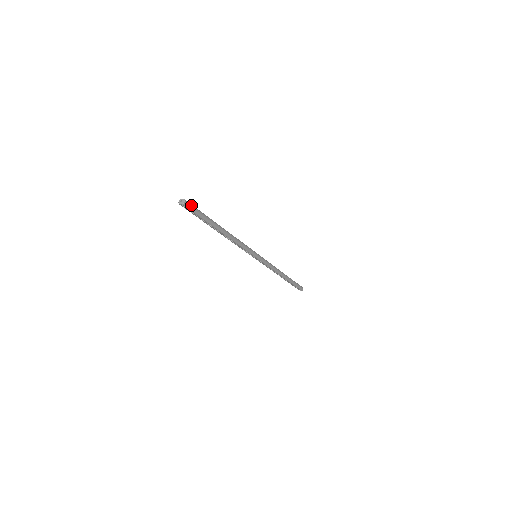
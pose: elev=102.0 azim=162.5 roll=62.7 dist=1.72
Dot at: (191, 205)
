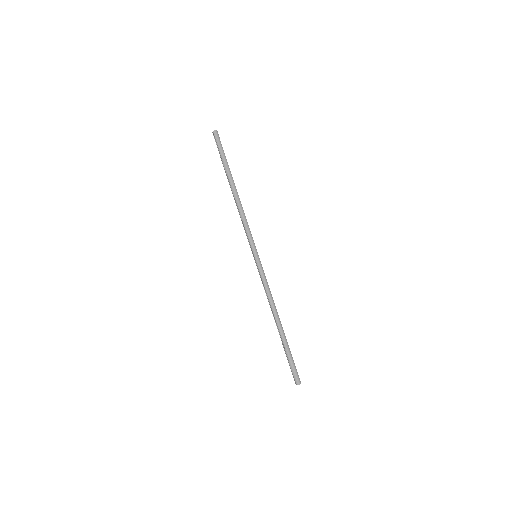
Dot at: (219, 139)
